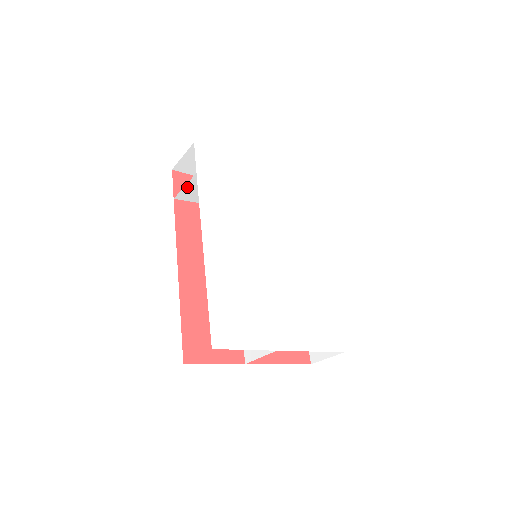
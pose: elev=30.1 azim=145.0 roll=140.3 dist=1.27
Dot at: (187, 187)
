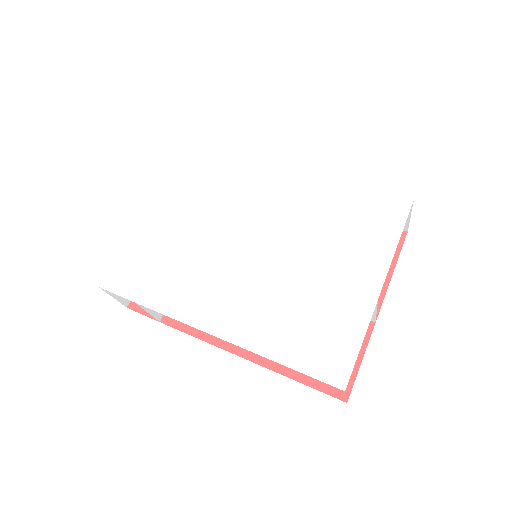
Dot at: (150, 309)
